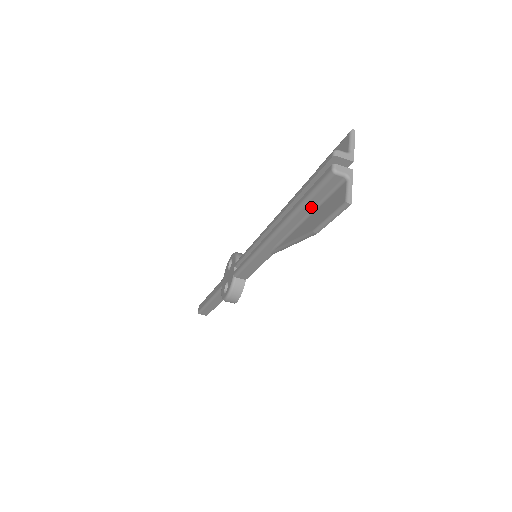
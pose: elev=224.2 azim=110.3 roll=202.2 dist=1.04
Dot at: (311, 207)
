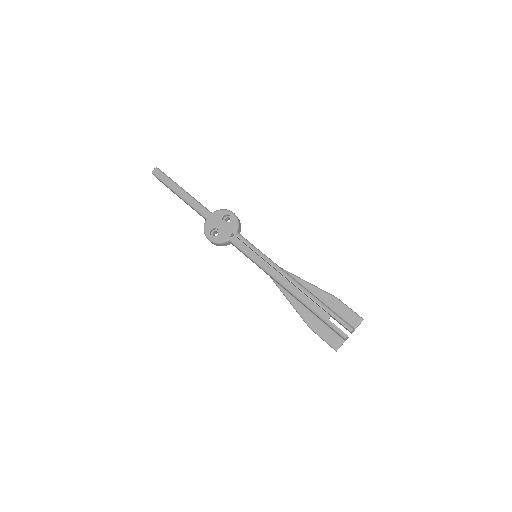
Dot at: (319, 317)
